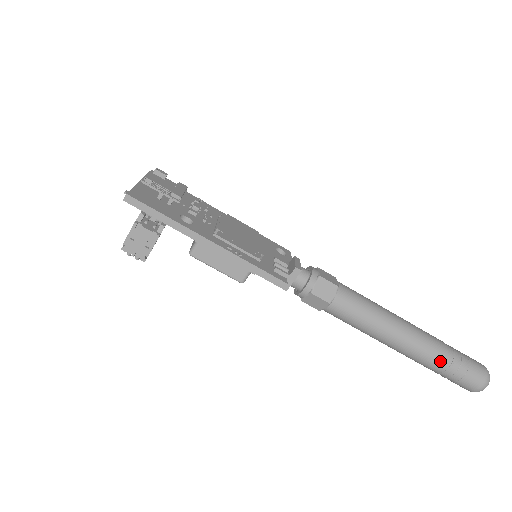
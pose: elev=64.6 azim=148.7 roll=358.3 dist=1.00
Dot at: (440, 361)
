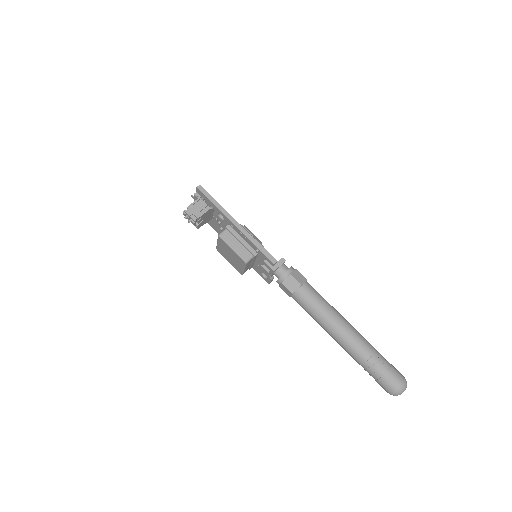
Dot at: (371, 352)
